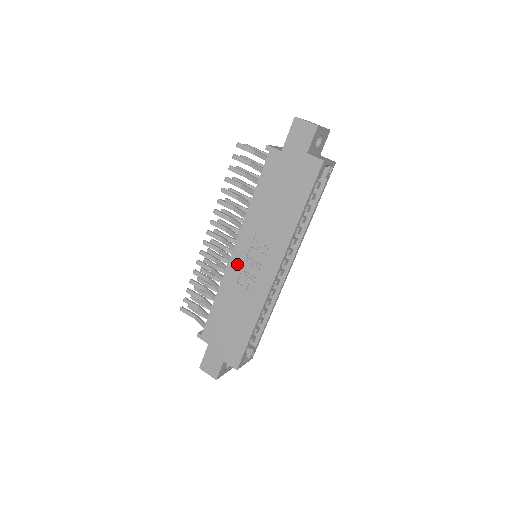
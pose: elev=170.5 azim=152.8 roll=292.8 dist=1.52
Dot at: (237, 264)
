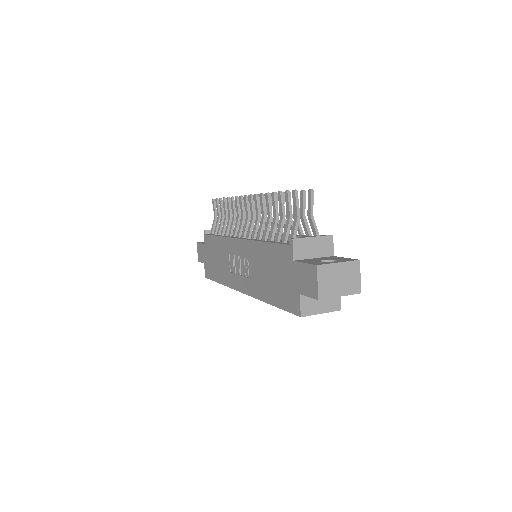
Dot at: (234, 248)
